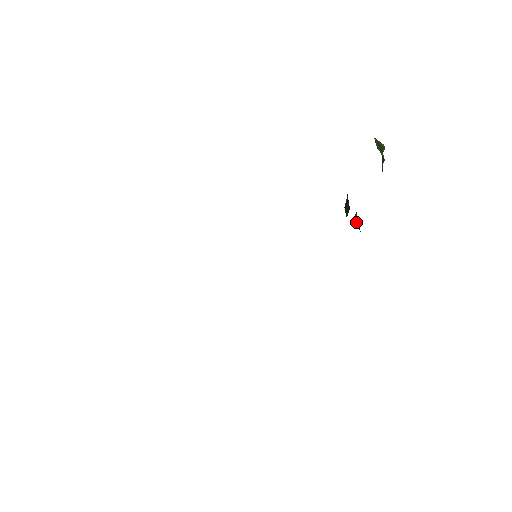
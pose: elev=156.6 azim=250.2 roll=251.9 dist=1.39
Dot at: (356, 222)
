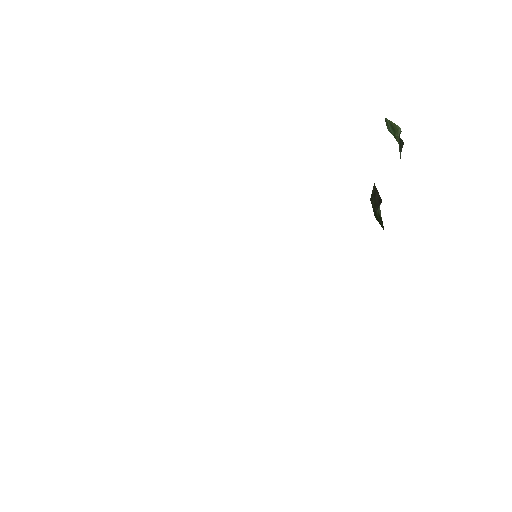
Dot at: (378, 216)
